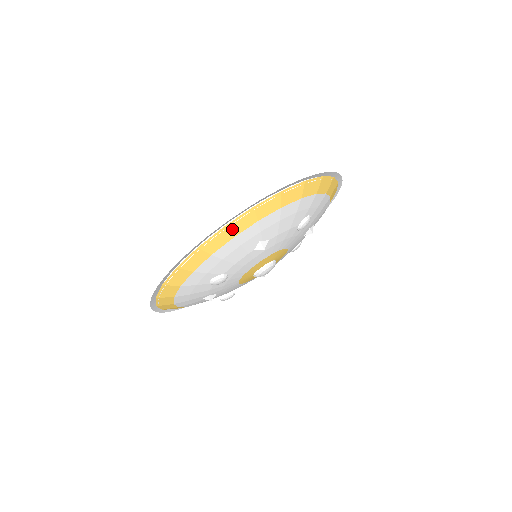
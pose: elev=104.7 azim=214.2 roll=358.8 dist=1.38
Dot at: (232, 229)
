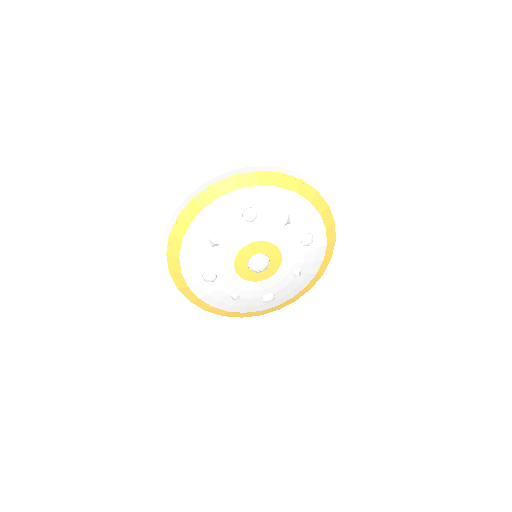
Dot at: (176, 235)
